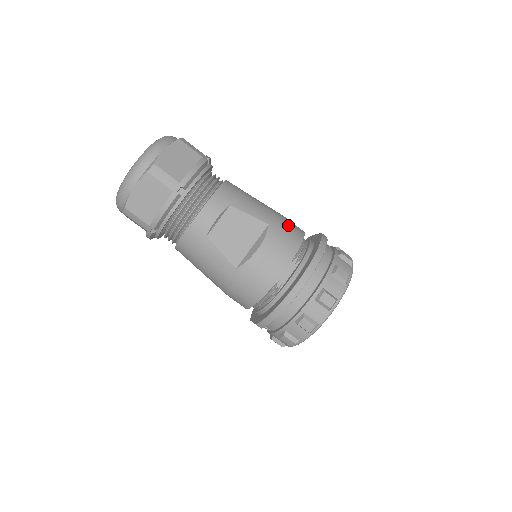
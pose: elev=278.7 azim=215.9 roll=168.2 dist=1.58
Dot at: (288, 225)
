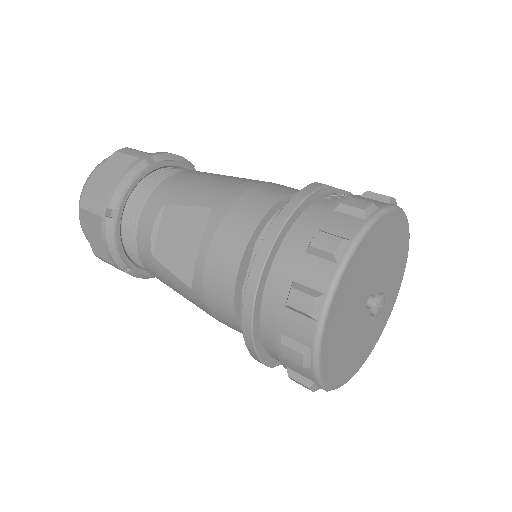
Dot at: (249, 195)
